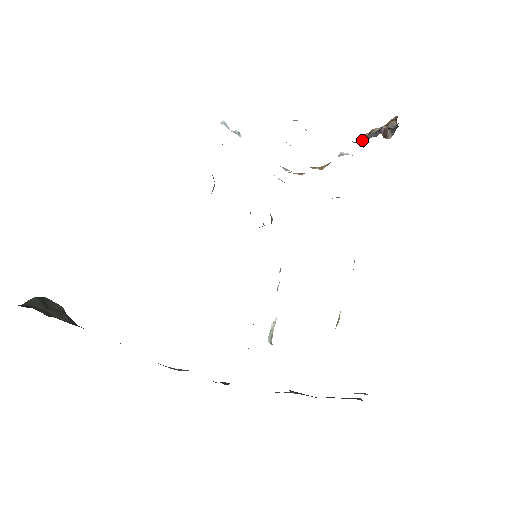
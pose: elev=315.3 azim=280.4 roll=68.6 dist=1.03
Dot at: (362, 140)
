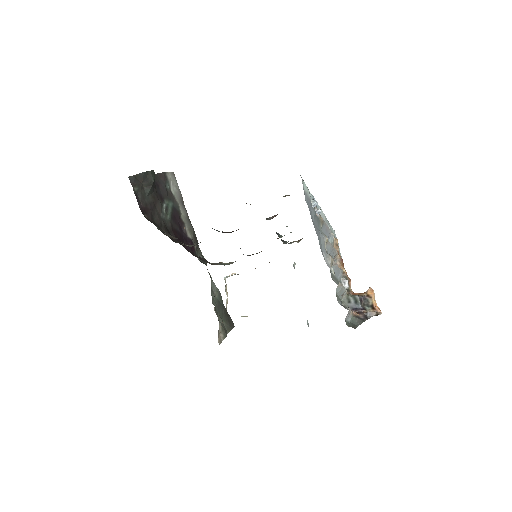
Dot at: (346, 301)
